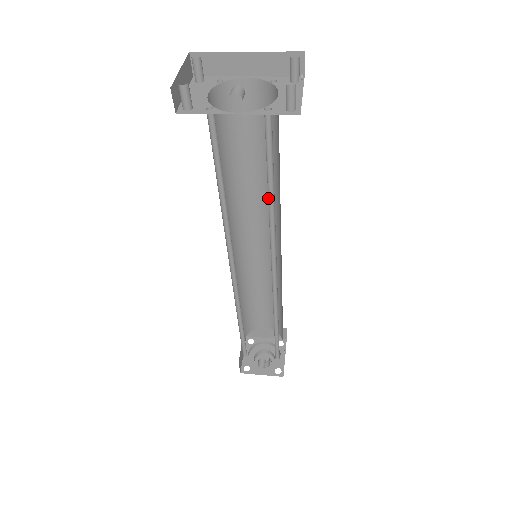
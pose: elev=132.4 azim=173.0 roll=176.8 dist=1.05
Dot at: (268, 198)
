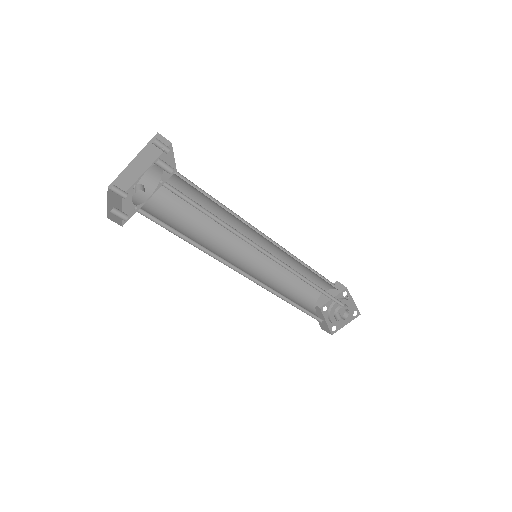
Dot at: occluded
